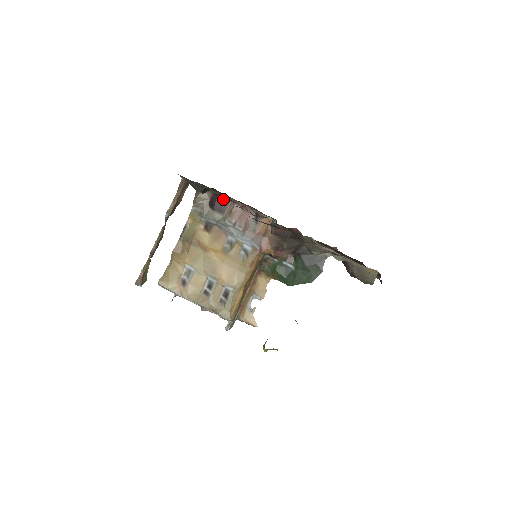
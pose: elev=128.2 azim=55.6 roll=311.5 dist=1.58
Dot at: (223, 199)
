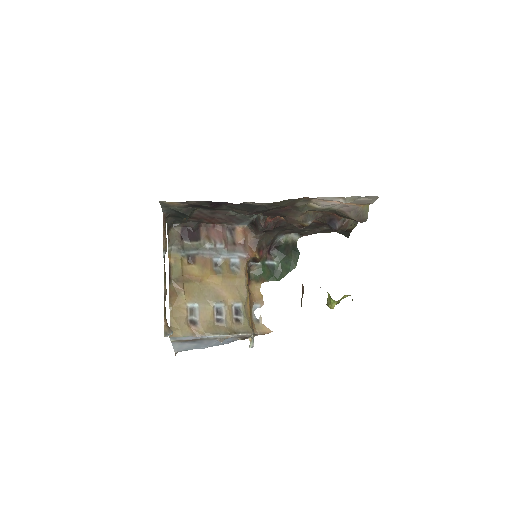
Dot at: (194, 228)
